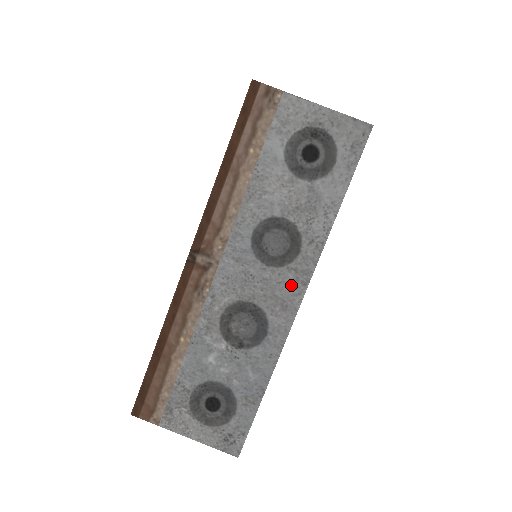
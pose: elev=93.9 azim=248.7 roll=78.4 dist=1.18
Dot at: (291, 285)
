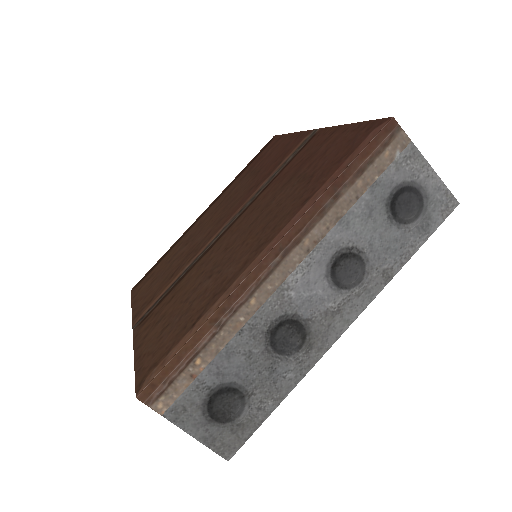
Dot at: occluded
